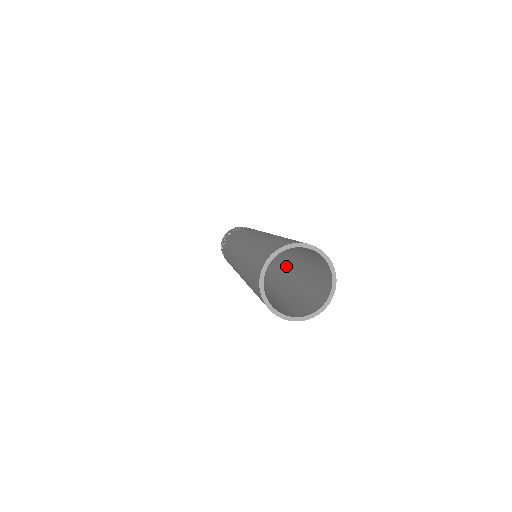
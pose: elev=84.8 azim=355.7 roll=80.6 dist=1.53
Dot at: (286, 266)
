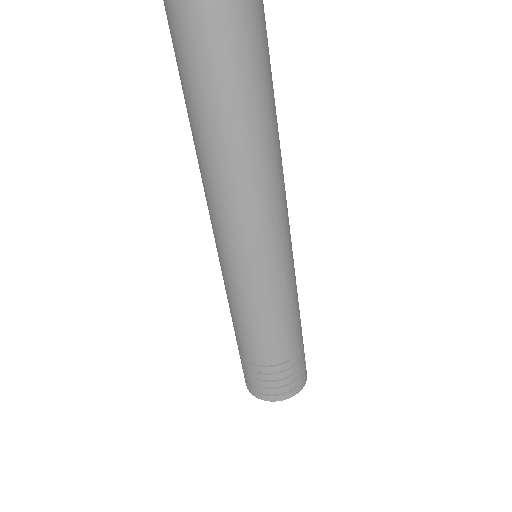
Dot at: (264, 212)
